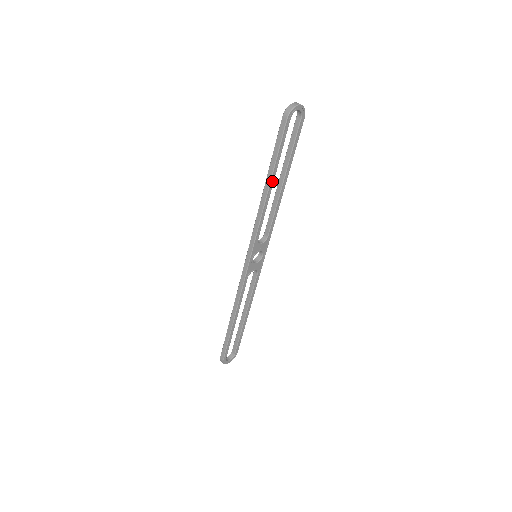
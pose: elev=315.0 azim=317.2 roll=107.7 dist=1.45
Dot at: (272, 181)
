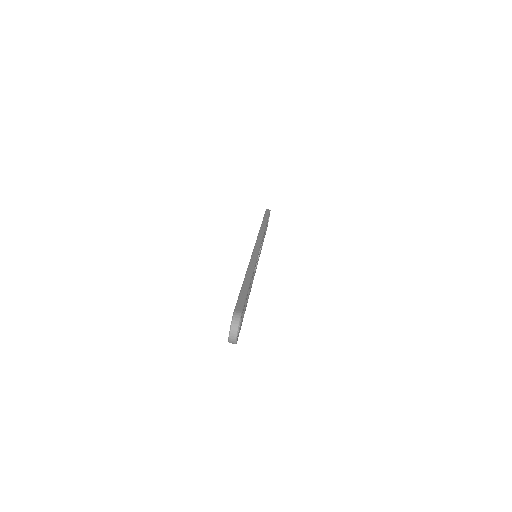
Dot at: (246, 302)
